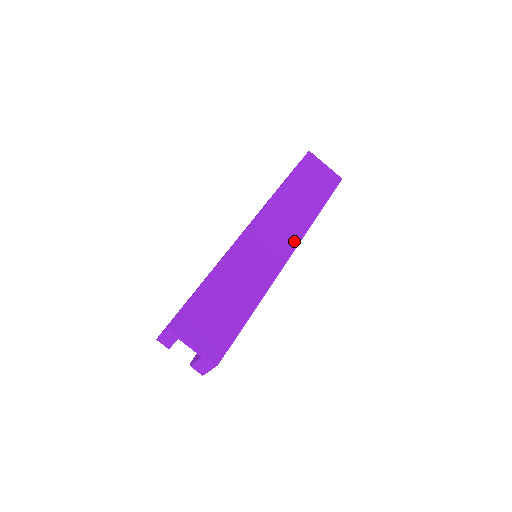
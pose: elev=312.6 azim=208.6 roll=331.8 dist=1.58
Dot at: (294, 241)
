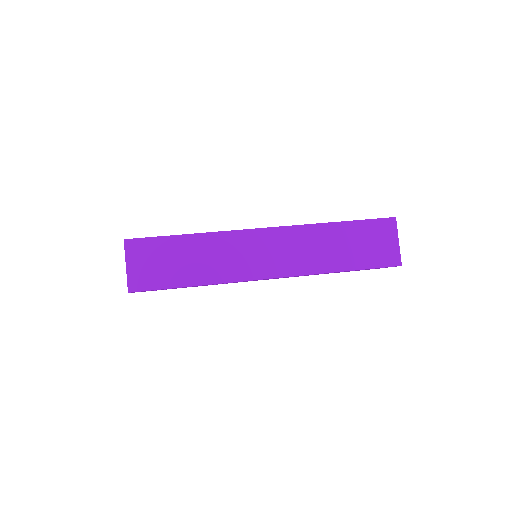
Dot at: (286, 271)
